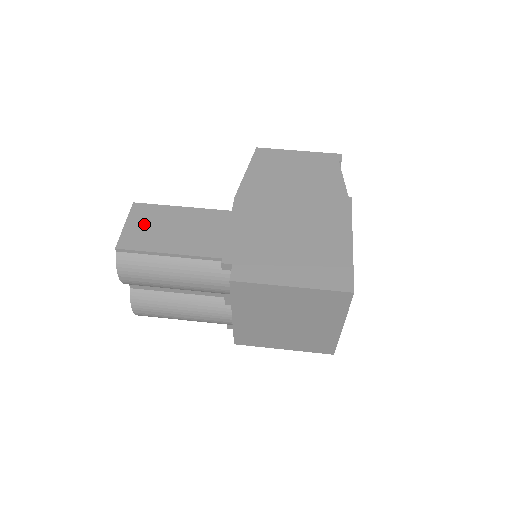
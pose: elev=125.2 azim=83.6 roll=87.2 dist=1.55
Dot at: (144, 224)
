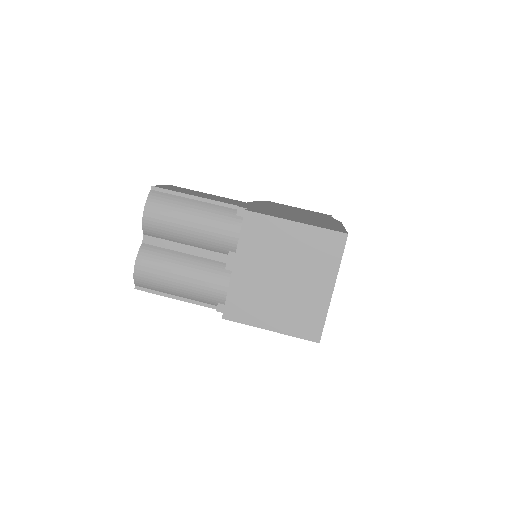
Dot at: (177, 188)
